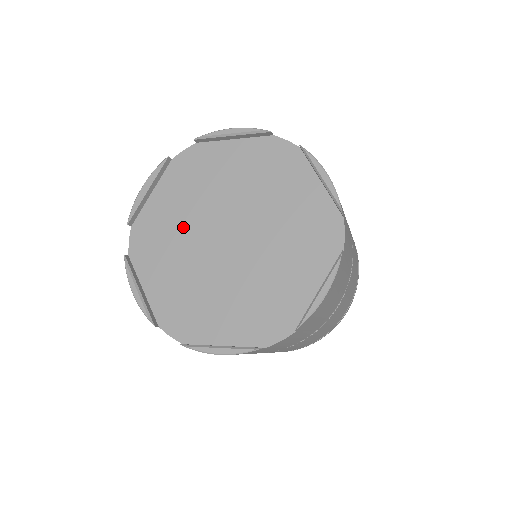
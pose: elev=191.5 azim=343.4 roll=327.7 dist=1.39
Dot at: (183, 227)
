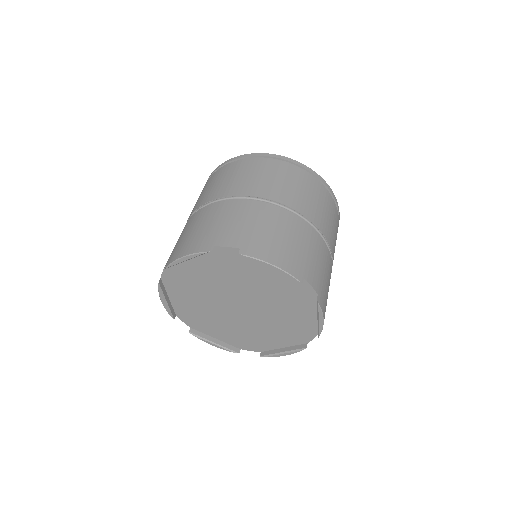
Dot at: (209, 286)
